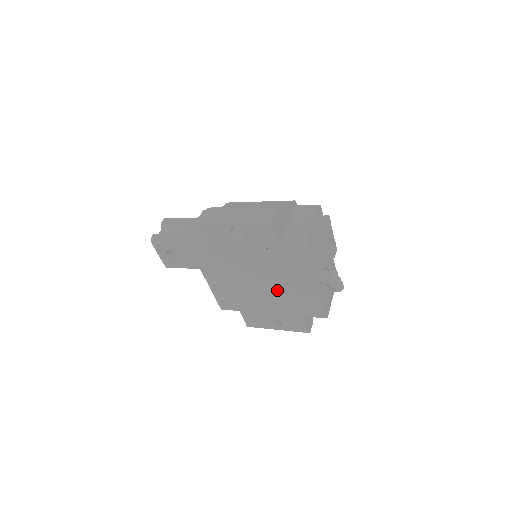
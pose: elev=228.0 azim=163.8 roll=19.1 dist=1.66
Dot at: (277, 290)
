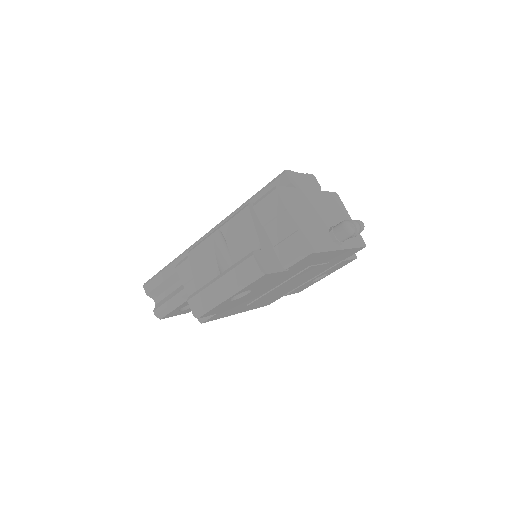
Dot at: (307, 274)
